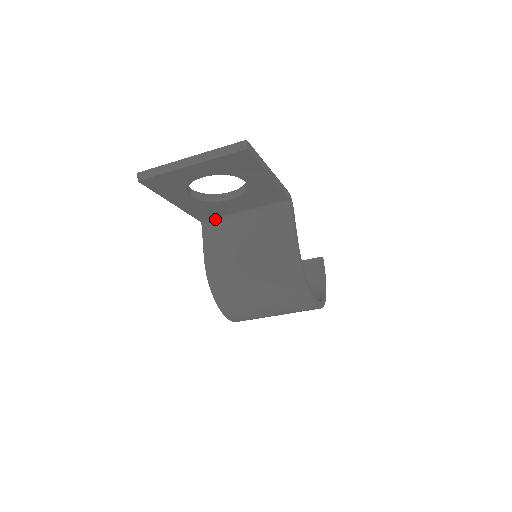
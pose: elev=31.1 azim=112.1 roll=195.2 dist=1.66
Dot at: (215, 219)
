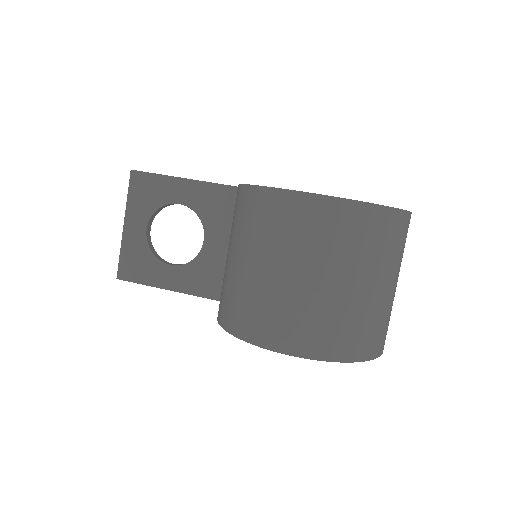
Dot at: occluded
